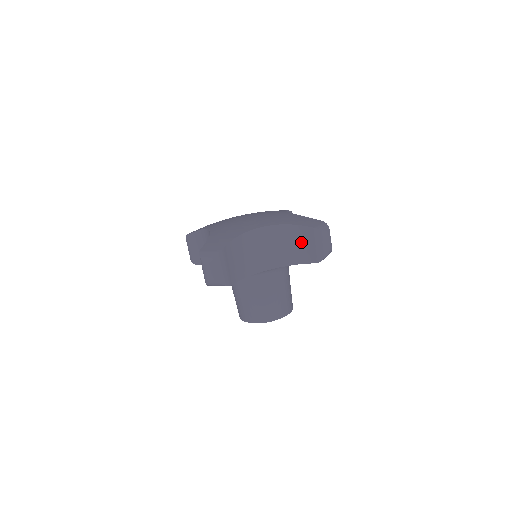
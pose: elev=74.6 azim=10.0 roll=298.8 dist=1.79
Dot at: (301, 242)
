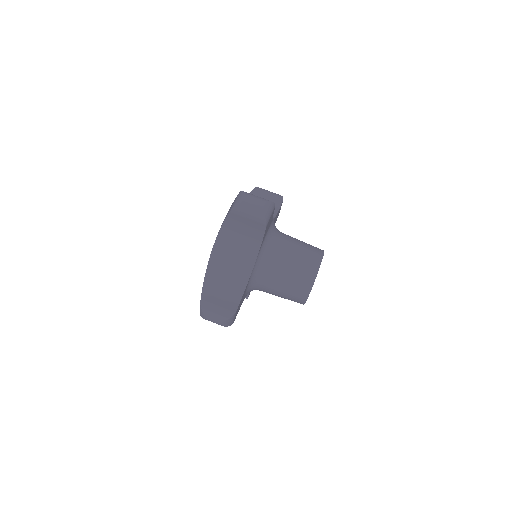
Dot at: (241, 227)
